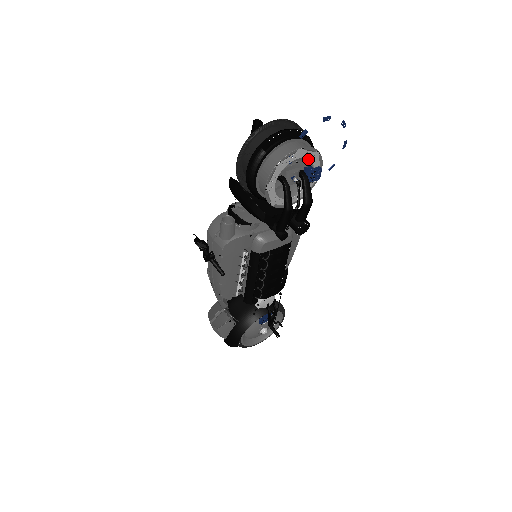
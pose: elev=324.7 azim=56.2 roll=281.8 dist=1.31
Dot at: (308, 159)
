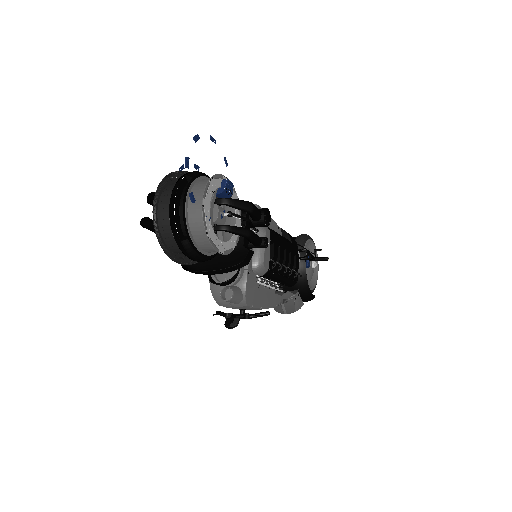
Dot at: occluded
